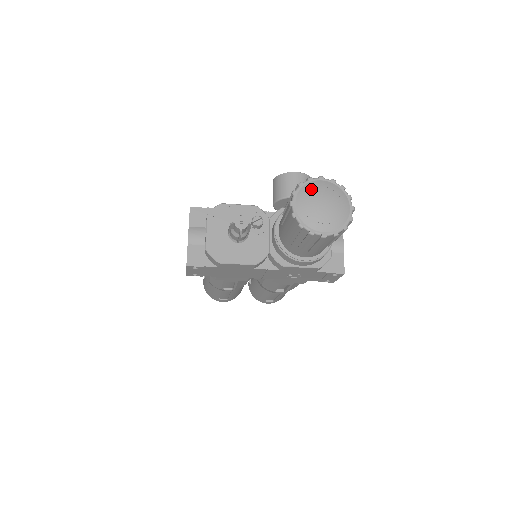
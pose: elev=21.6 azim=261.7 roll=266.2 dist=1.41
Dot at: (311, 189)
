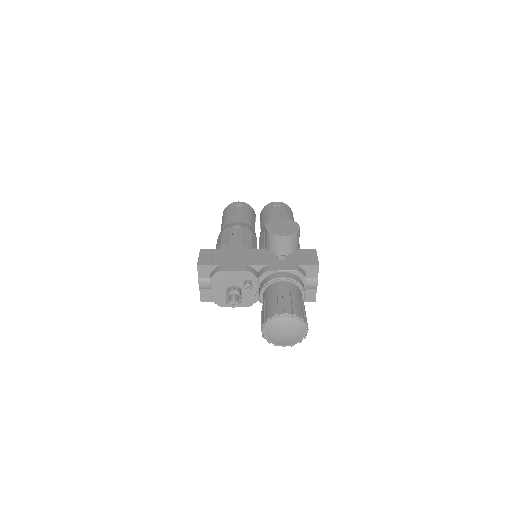
Dot at: (276, 325)
